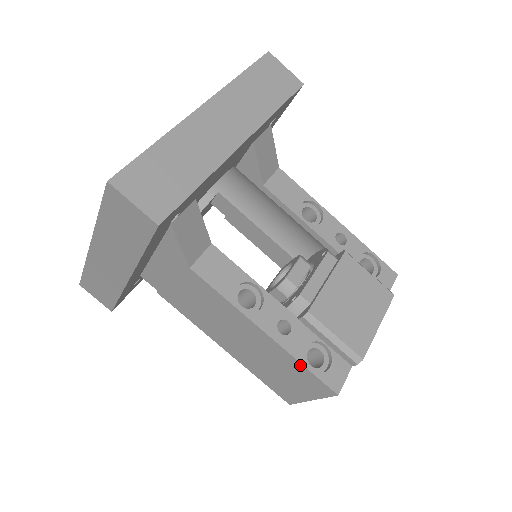
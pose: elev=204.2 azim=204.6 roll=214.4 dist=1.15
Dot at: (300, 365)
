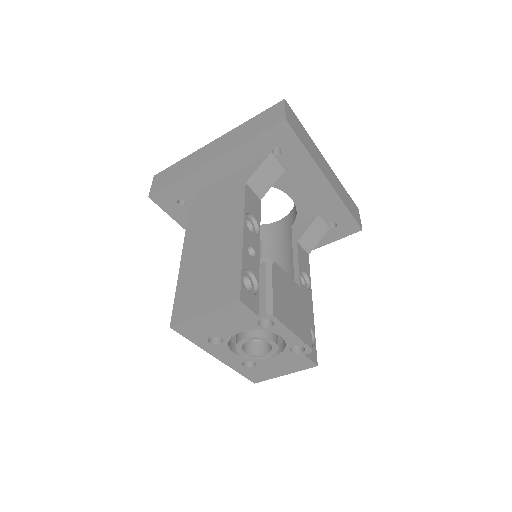
Dot at: (239, 267)
